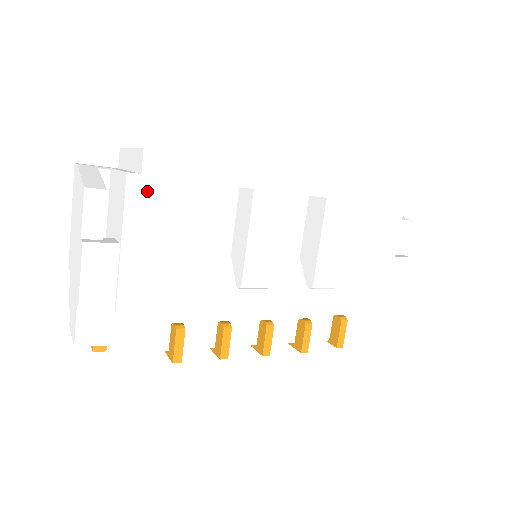
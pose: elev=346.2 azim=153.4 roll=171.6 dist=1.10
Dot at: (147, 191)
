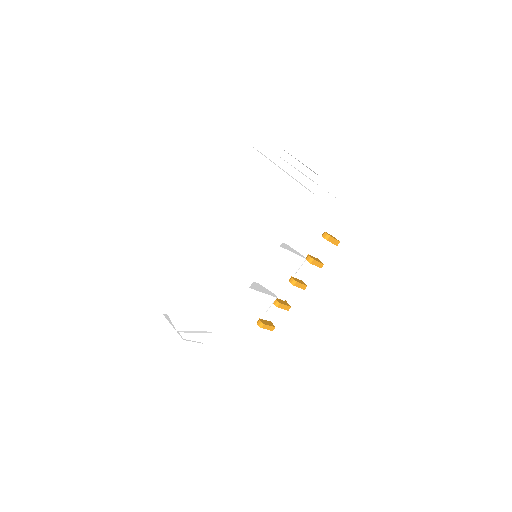
Dot at: occluded
